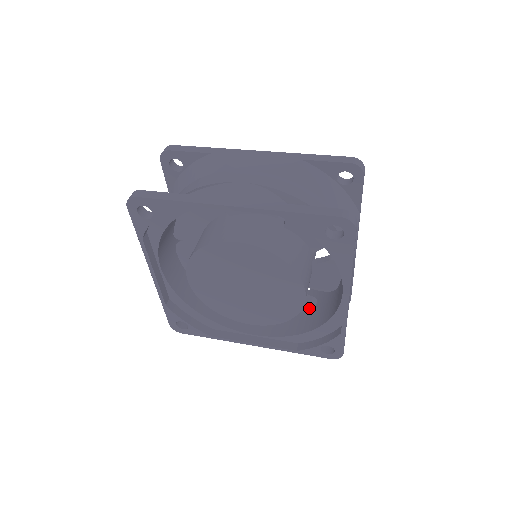
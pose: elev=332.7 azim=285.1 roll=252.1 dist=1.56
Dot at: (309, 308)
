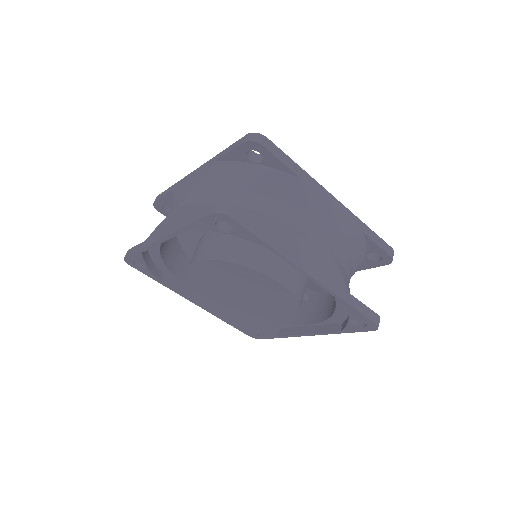
Dot at: occluded
